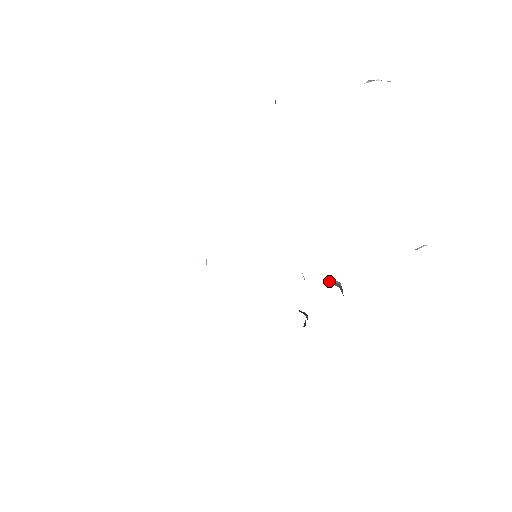
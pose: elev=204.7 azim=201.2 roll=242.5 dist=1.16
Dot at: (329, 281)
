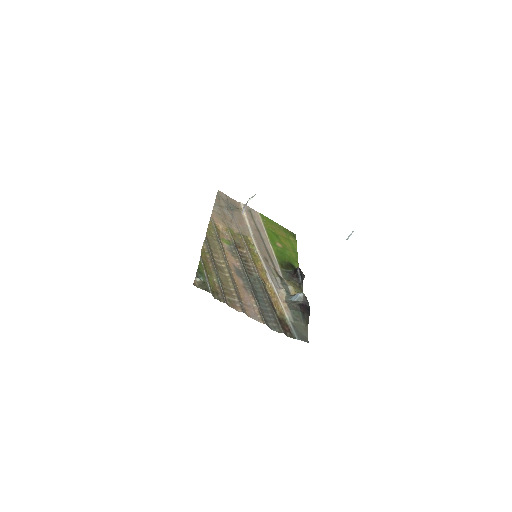
Dot at: (295, 296)
